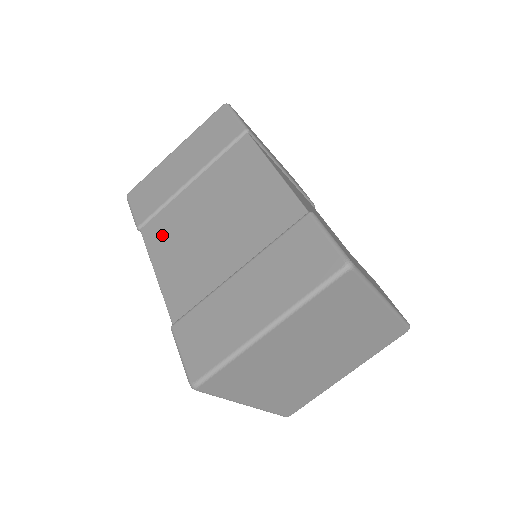
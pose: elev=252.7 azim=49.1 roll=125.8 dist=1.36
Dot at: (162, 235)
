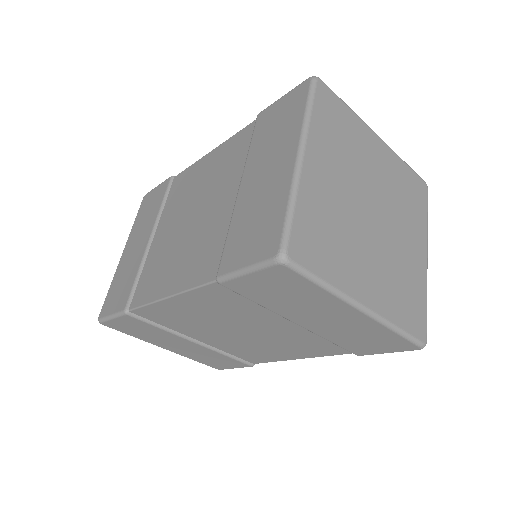
Dot at: (153, 281)
